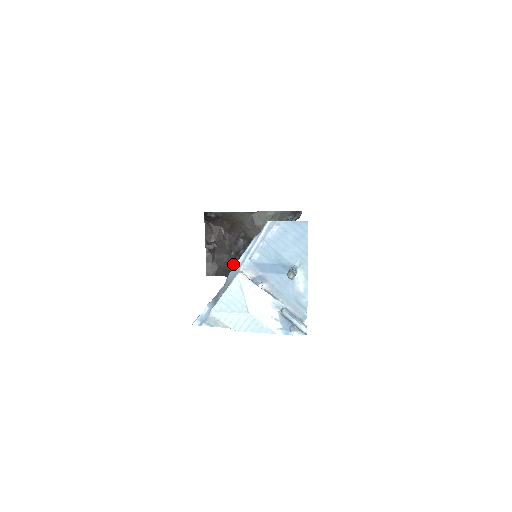
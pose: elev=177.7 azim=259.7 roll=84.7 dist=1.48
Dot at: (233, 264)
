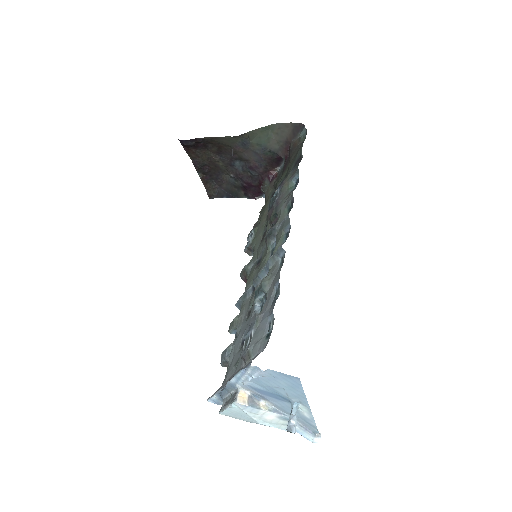
Dot at: (236, 185)
